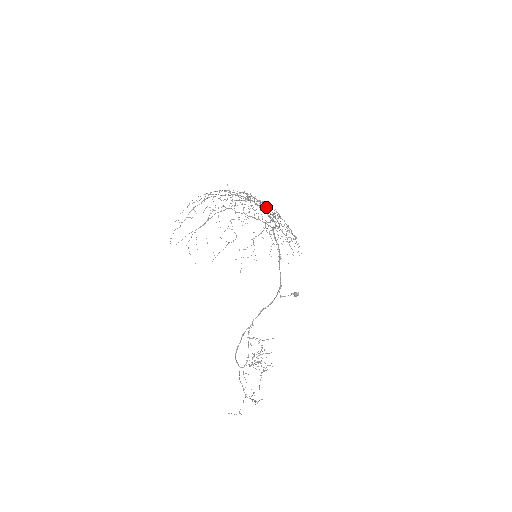
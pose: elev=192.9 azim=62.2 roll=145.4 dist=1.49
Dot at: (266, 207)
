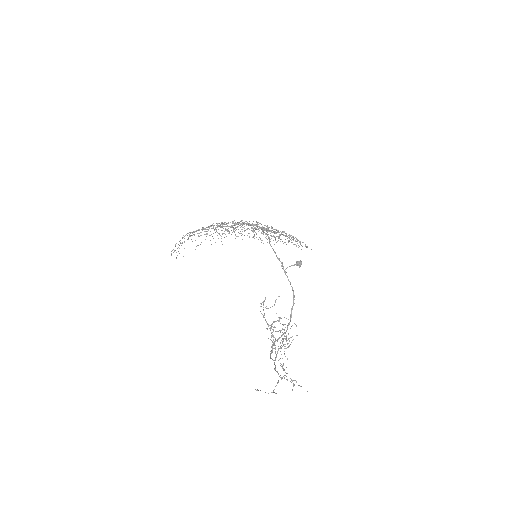
Dot at: occluded
